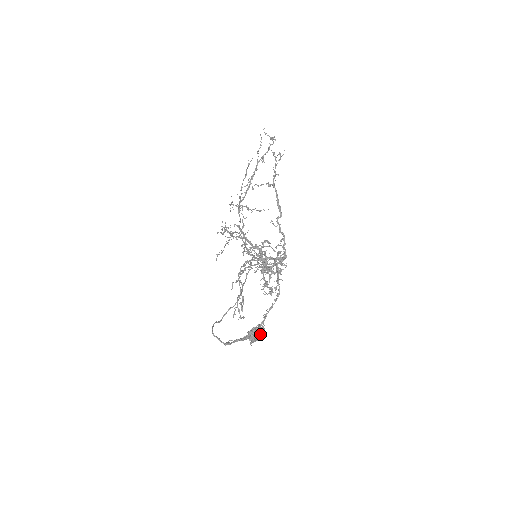
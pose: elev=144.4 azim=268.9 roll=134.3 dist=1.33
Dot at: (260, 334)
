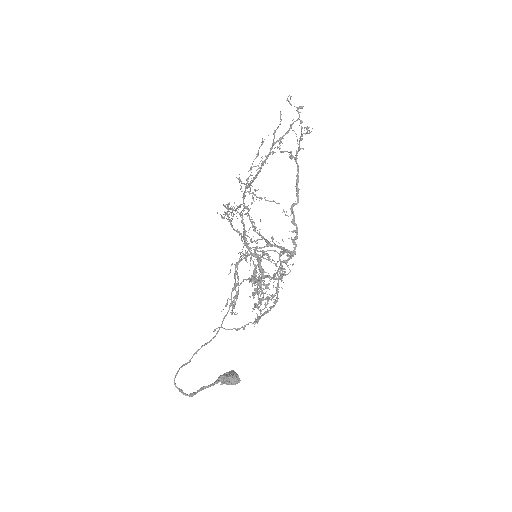
Dot at: (233, 381)
